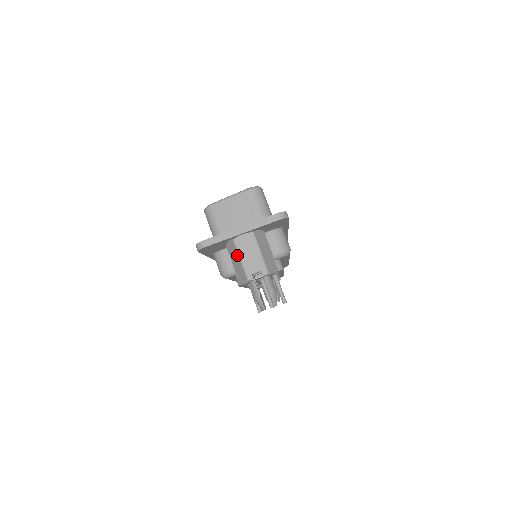
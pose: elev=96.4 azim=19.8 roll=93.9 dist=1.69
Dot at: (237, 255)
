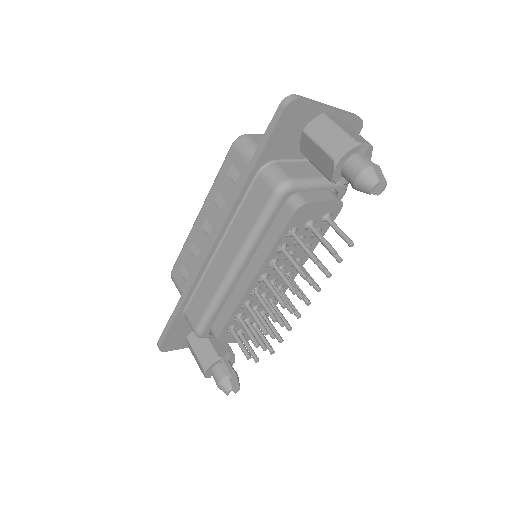
Dot at: (331, 125)
